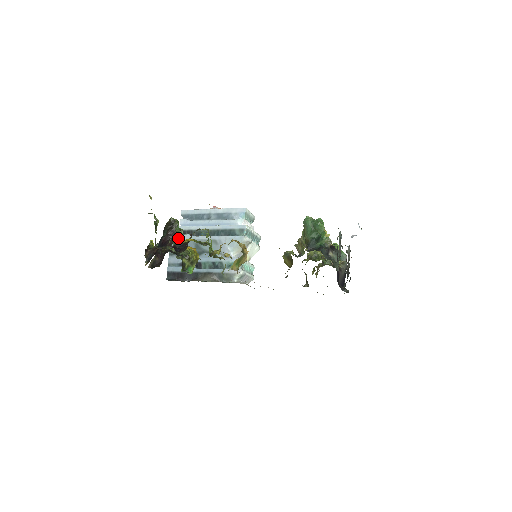
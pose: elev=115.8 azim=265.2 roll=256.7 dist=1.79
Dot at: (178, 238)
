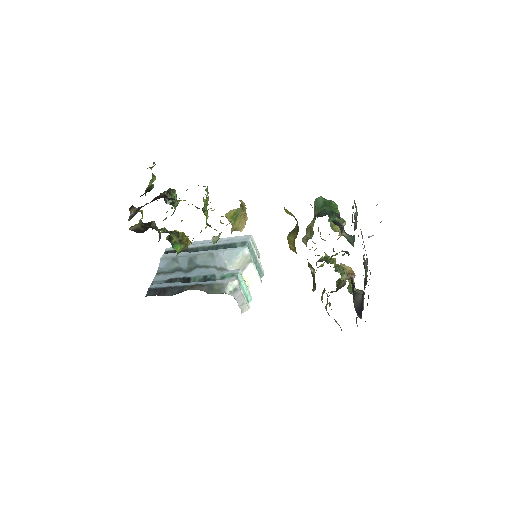
Dot at: (172, 200)
